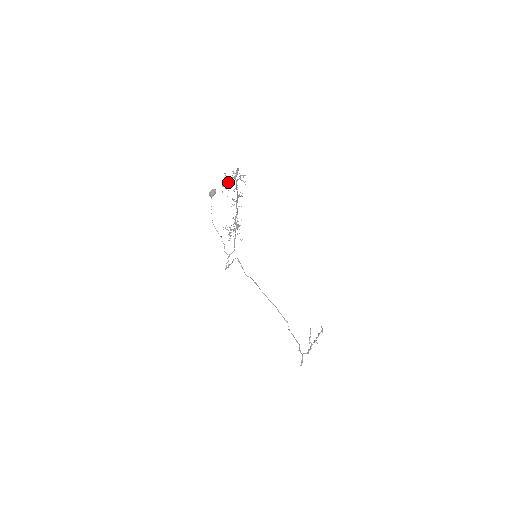
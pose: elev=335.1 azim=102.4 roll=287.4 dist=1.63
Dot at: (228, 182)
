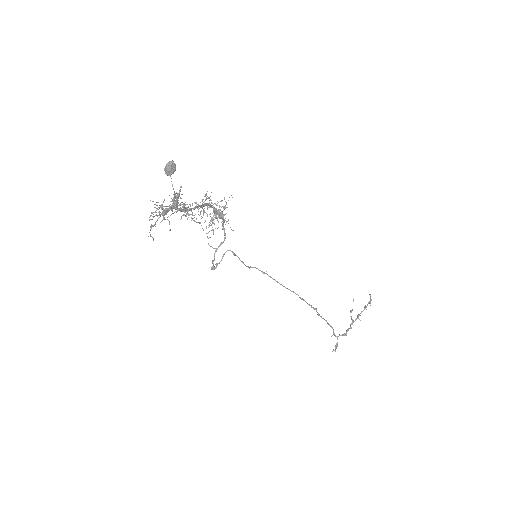
Dot at: (163, 214)
